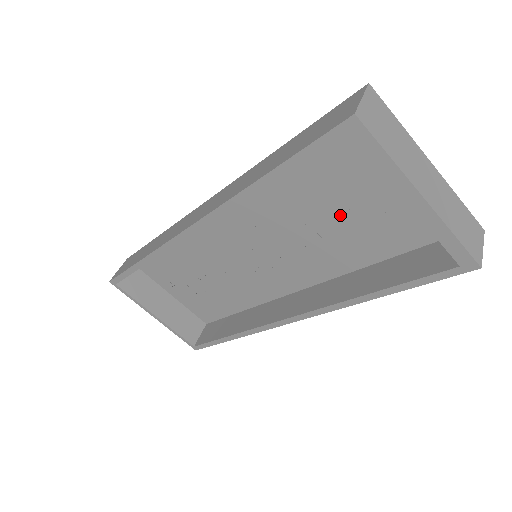
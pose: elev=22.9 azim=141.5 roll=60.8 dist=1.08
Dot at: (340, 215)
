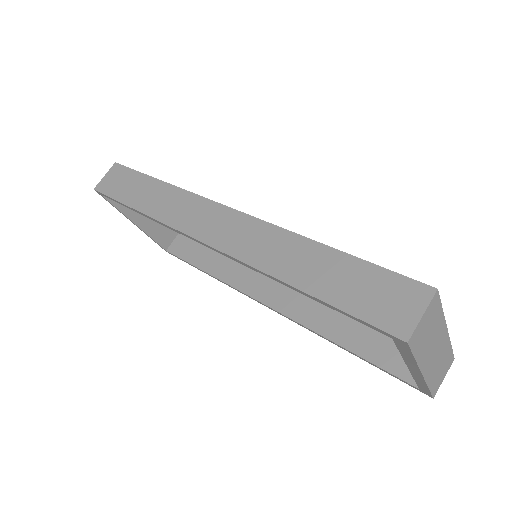
Dot at: occluded
